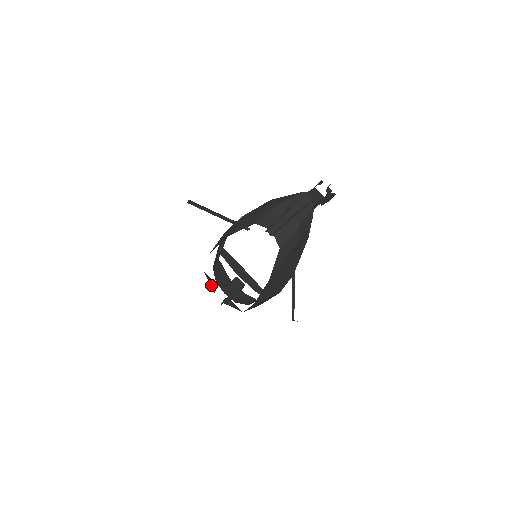
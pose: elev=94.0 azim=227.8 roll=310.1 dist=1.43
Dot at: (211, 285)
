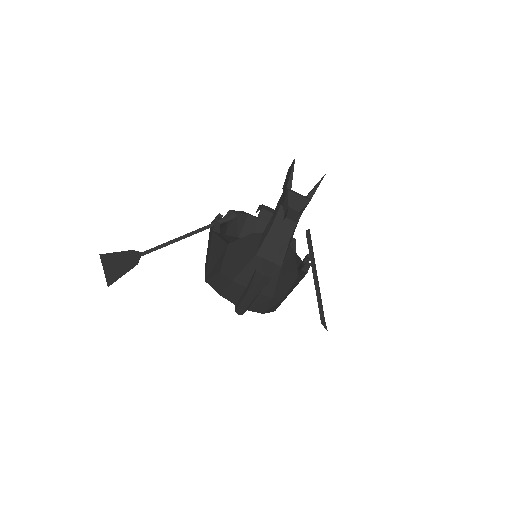
Dot at: occluded
